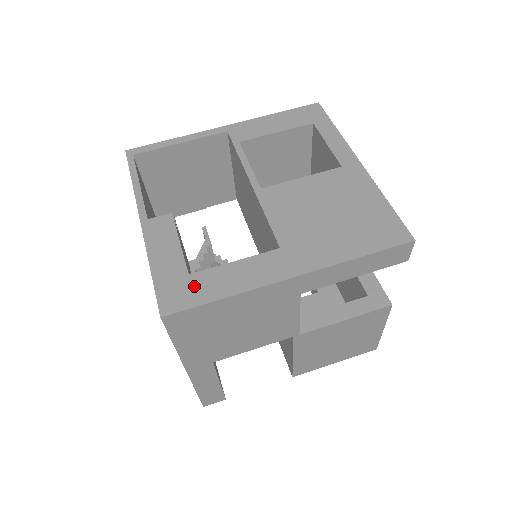
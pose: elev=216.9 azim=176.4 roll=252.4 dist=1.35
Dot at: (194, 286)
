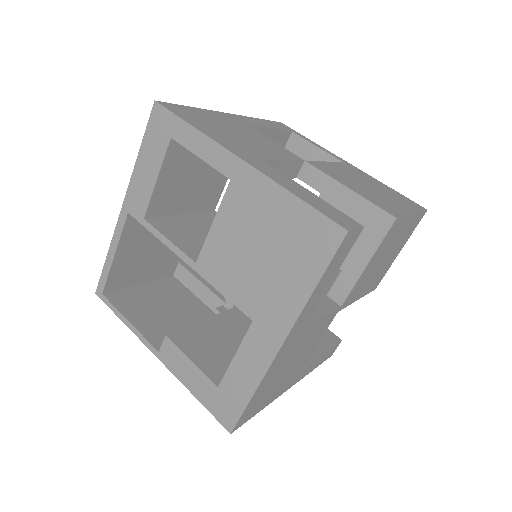
Dot at: (228, 396)
